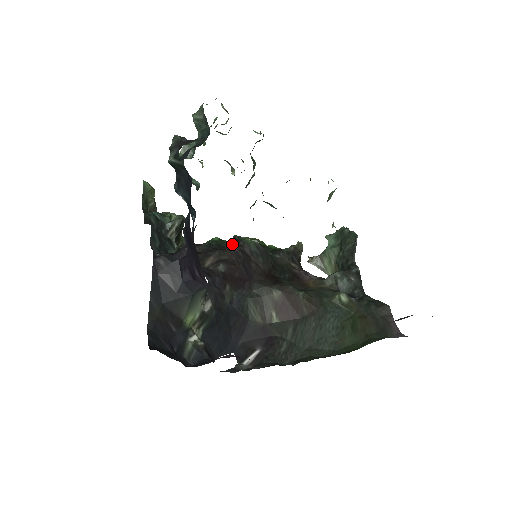
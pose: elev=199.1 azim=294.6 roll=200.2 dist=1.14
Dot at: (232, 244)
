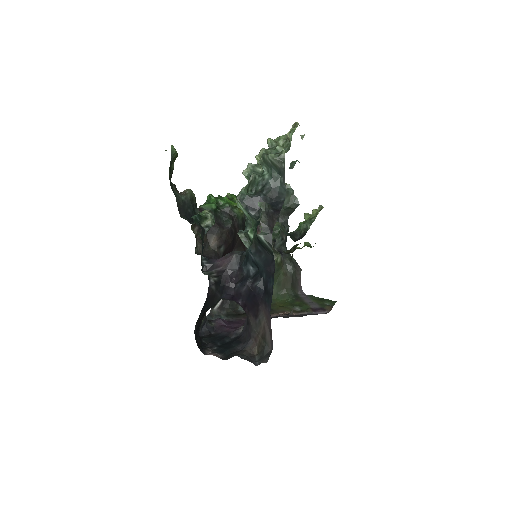
Dot at: (230, 223)
